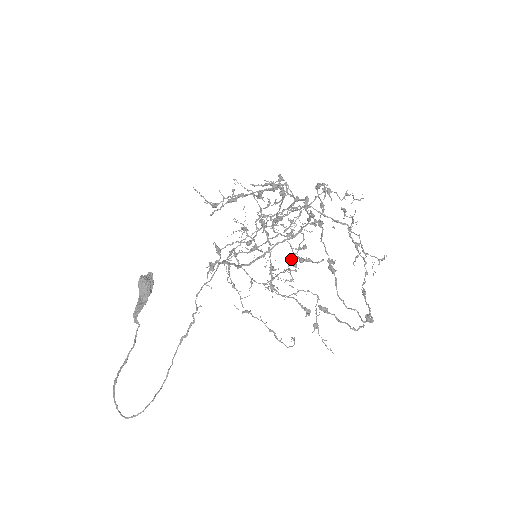
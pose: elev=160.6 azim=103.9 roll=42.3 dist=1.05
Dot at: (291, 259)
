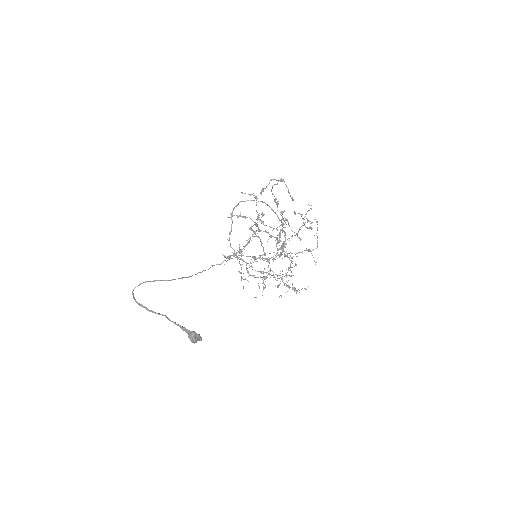
Dot at: occluded
